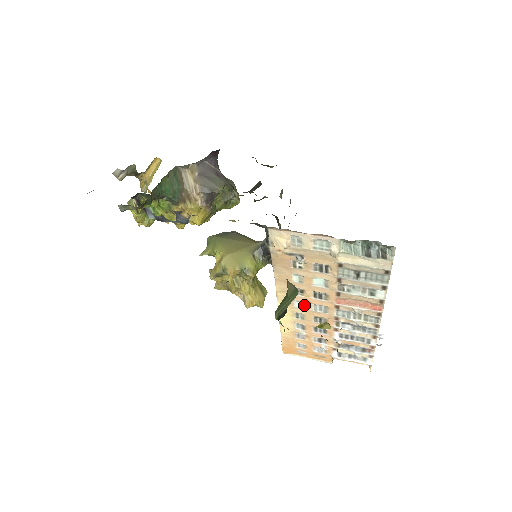
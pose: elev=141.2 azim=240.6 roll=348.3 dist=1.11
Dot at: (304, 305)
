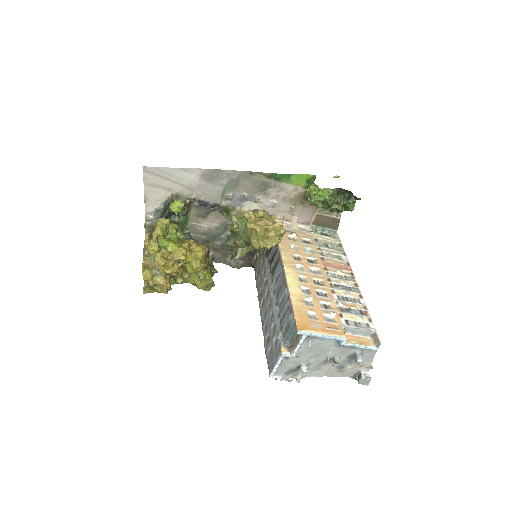
Dot at: (303, 269)
